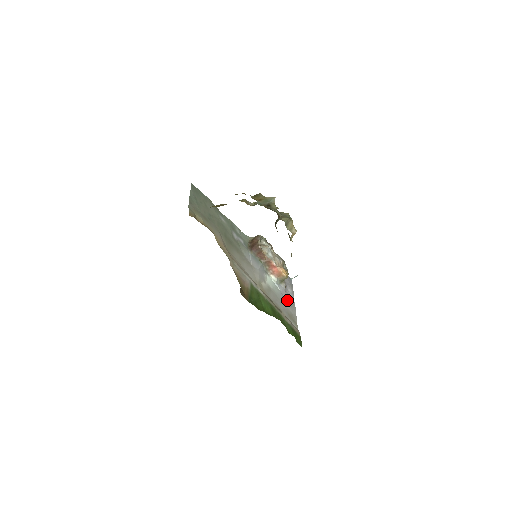
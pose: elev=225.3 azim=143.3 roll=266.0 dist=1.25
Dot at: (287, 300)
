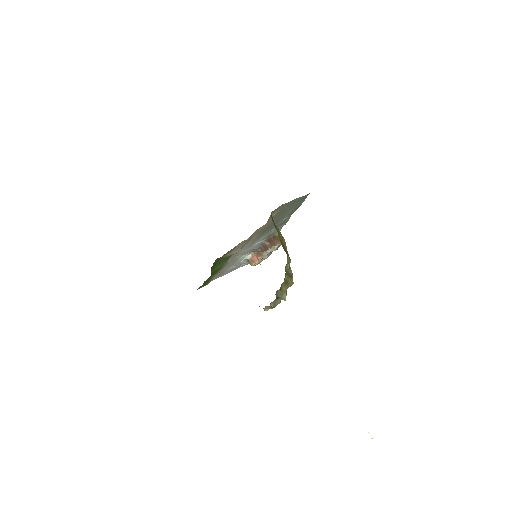
Dot at: (234, 267)
